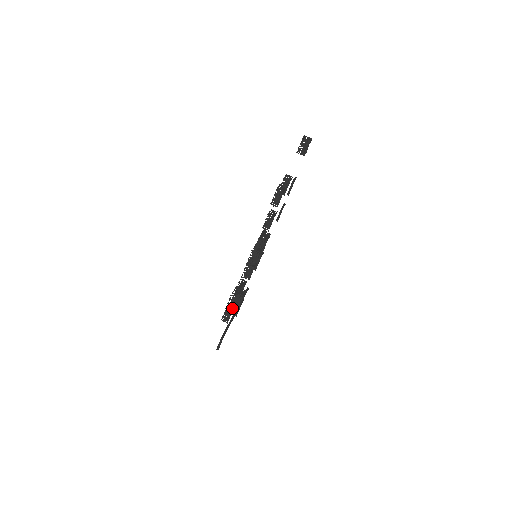
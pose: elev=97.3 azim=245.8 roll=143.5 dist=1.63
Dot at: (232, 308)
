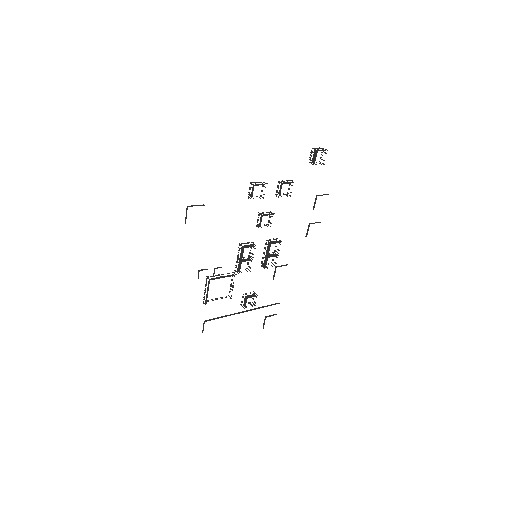
Dot at: (208, 290)
